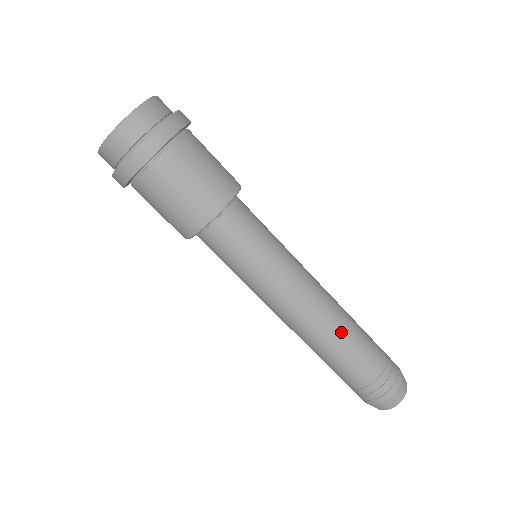
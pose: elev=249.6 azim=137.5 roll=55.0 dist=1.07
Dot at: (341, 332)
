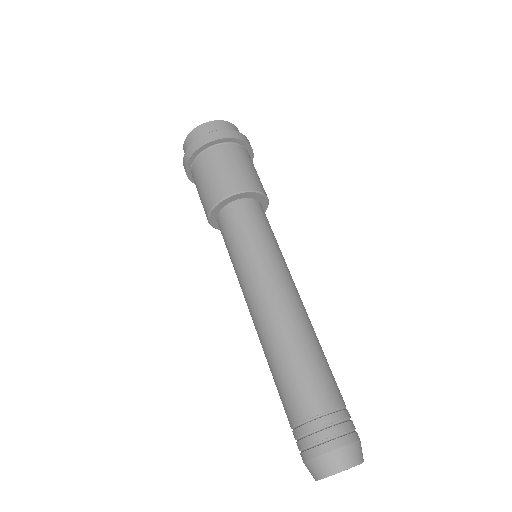
Dot at: (318, 341)
